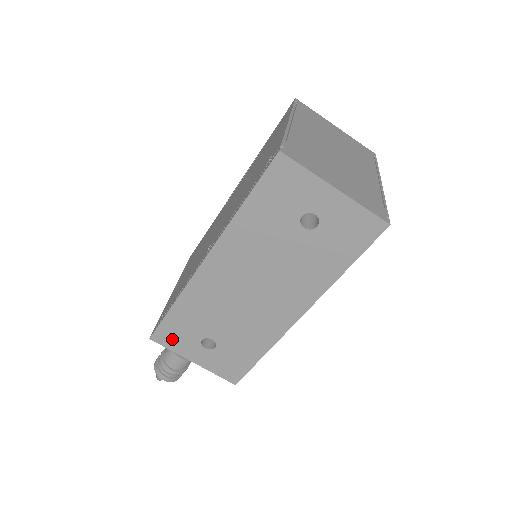
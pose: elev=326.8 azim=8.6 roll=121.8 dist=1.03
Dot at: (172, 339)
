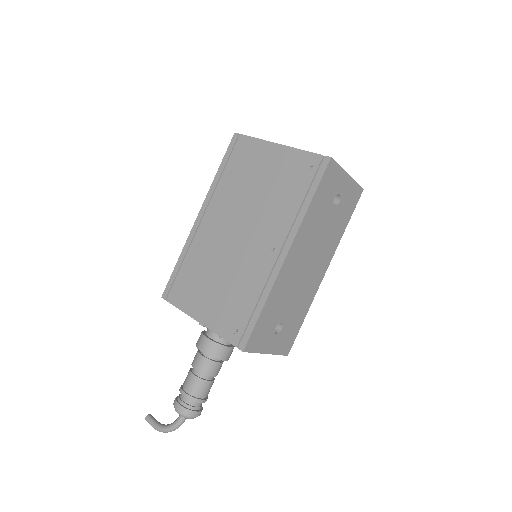
Dot at: (258, 341)
